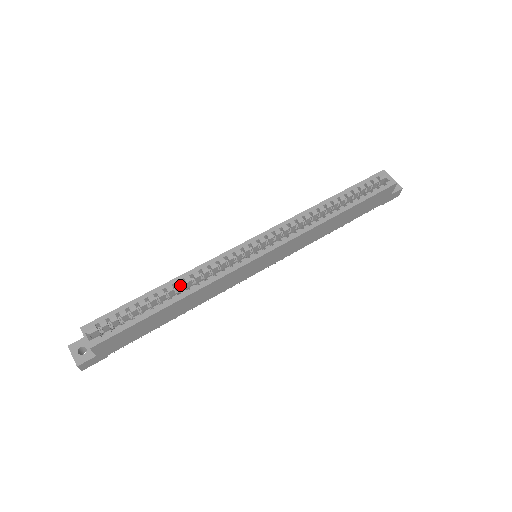
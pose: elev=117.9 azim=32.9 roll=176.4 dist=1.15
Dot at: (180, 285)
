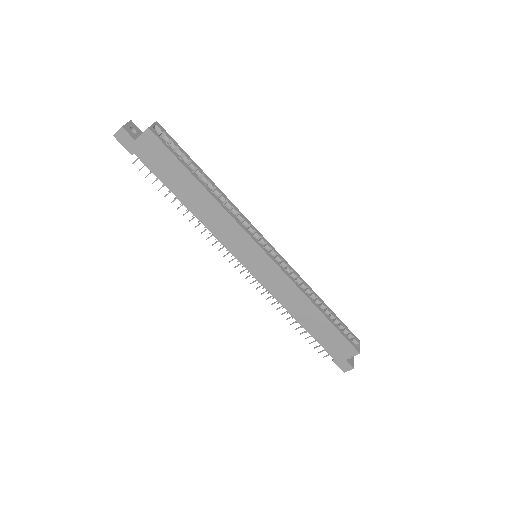
Dot at: (217, 193)
